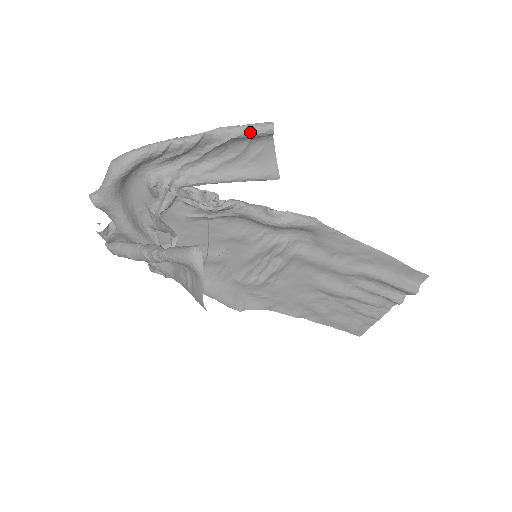
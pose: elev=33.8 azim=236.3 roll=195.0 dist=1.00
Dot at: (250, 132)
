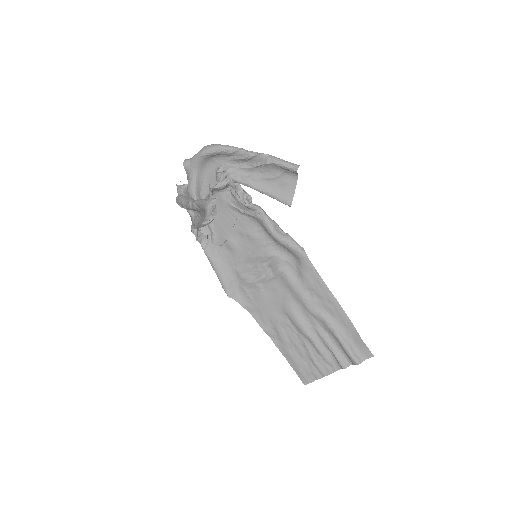
Dot at: (284, 164)
